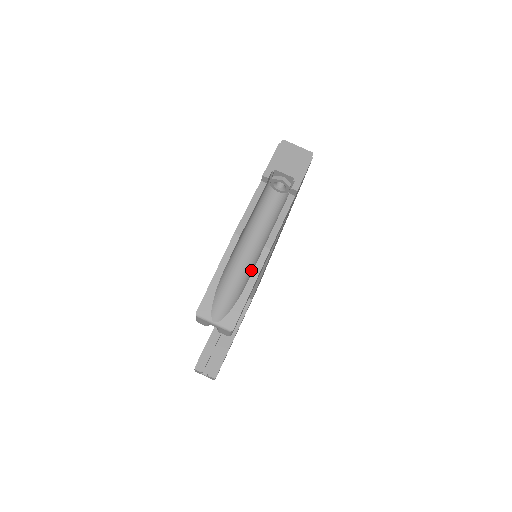
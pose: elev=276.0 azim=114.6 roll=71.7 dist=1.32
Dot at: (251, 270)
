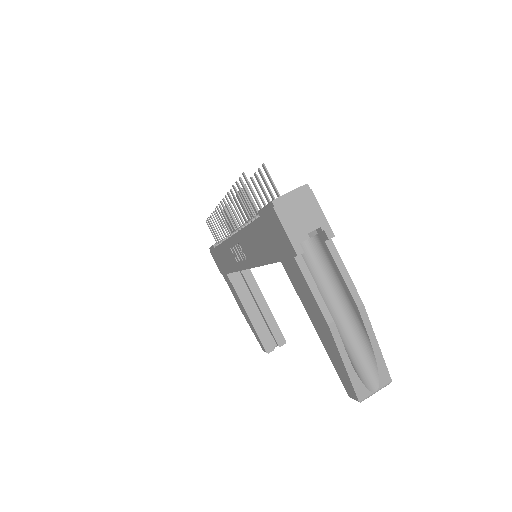
Dot at: (359, 330)
